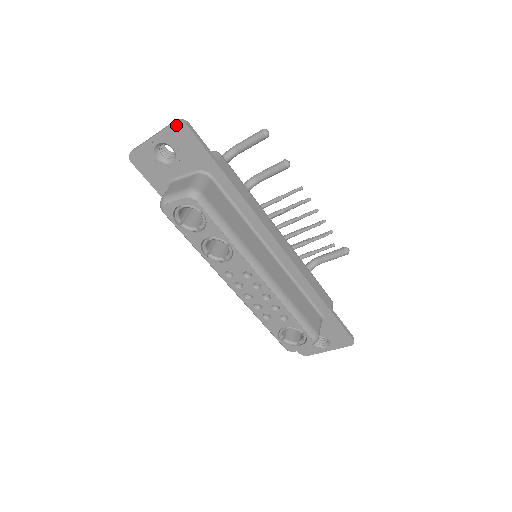
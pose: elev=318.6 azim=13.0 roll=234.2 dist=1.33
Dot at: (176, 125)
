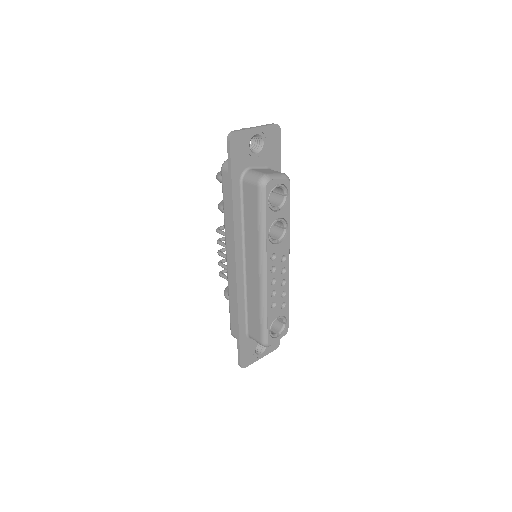
Dot at: (275, 126)
